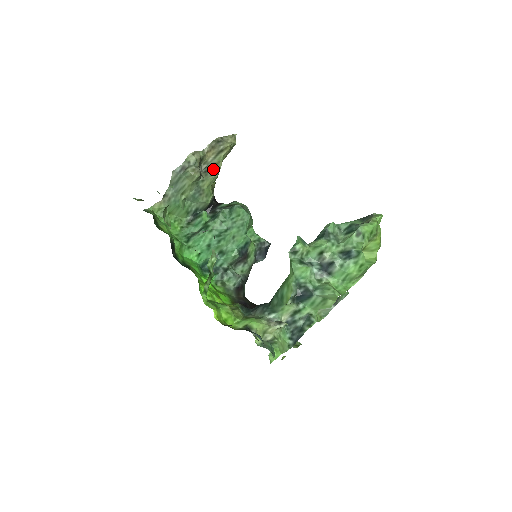
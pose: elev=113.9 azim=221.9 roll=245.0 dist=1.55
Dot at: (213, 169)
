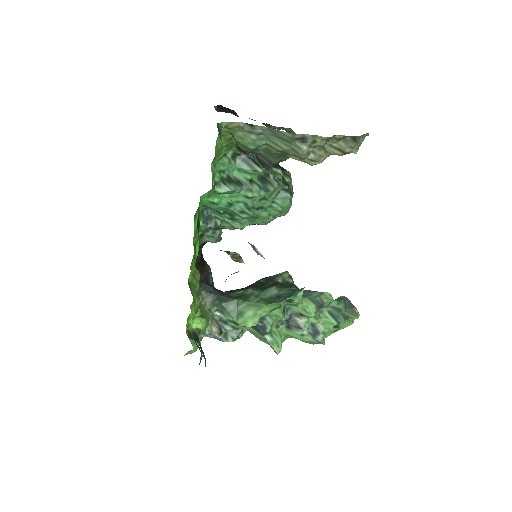
Dot at: (319, 156)
